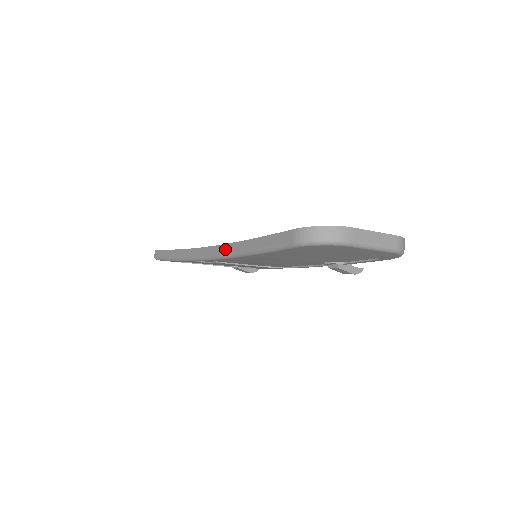
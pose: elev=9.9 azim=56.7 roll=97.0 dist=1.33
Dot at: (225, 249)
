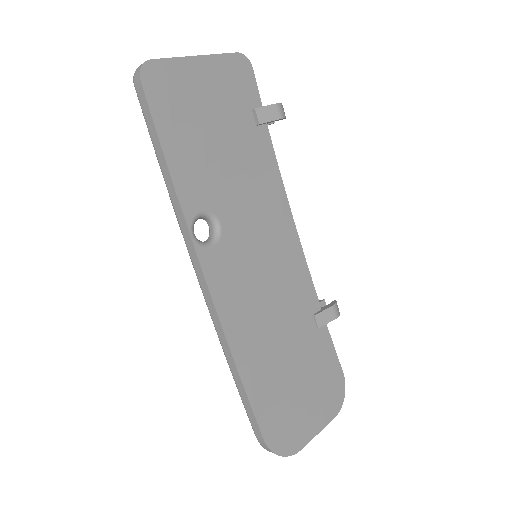
Dot at: (217, 324)
